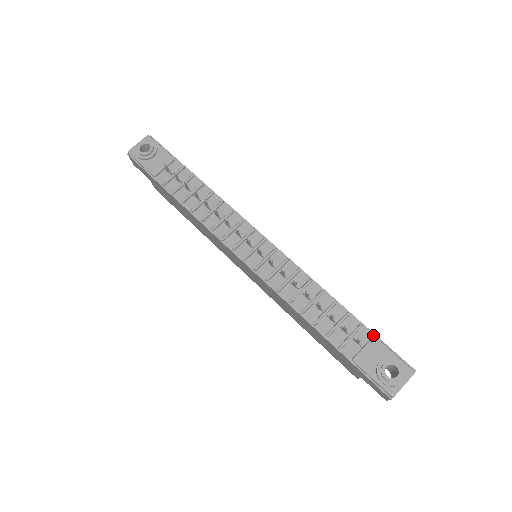
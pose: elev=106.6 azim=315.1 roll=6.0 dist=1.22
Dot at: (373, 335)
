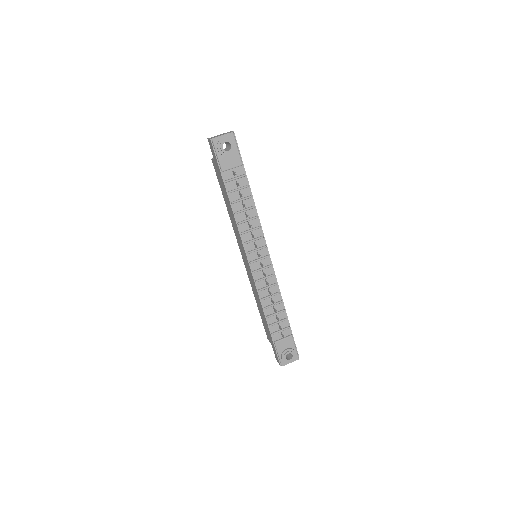
Dot at: (291, 334)
